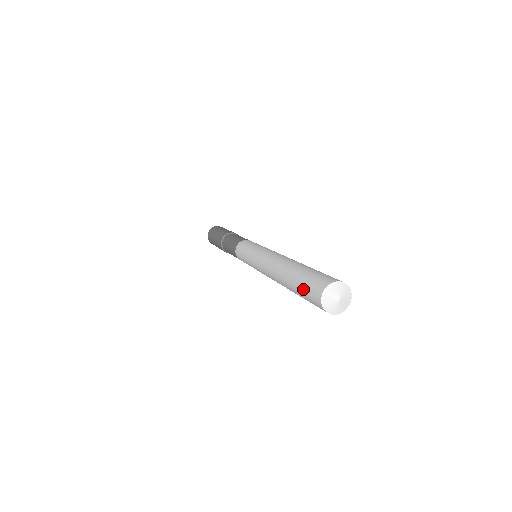
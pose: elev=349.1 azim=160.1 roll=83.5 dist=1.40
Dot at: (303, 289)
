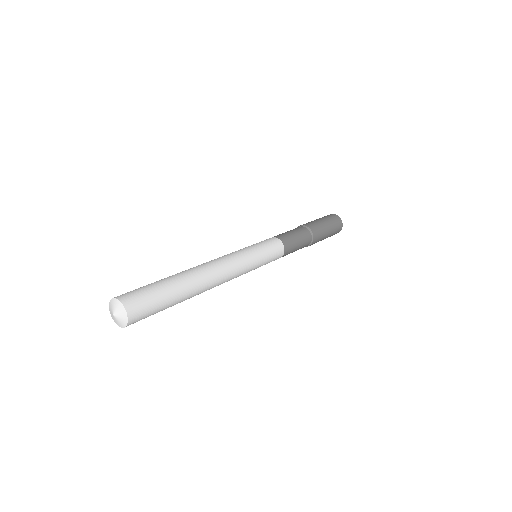
Dot at: occluded
